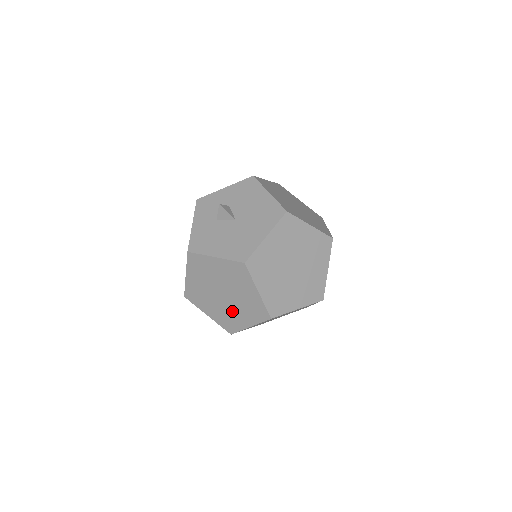
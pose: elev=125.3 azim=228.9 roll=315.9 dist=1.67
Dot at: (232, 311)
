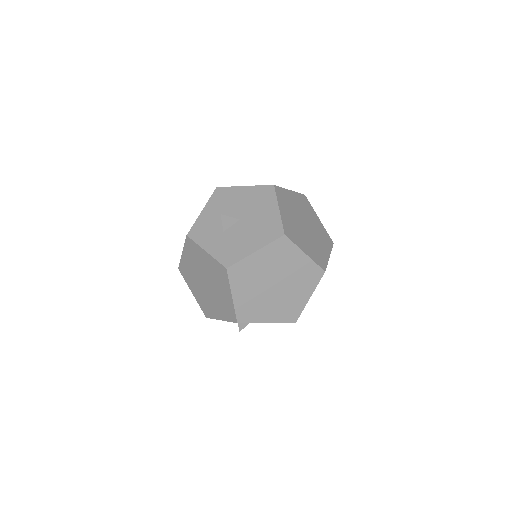
Dot at: (289, 296)
